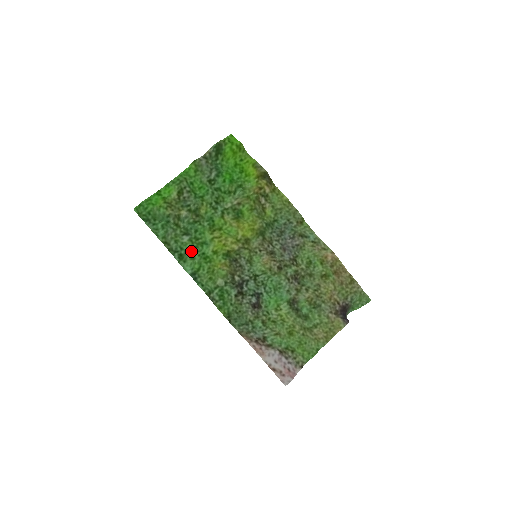
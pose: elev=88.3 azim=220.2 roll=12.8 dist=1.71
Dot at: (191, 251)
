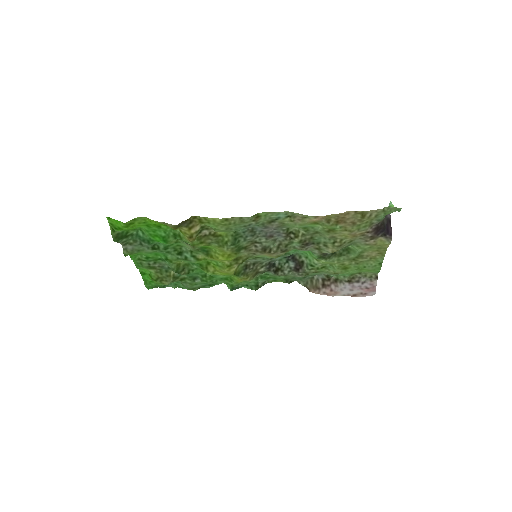
Dot at: occluded
